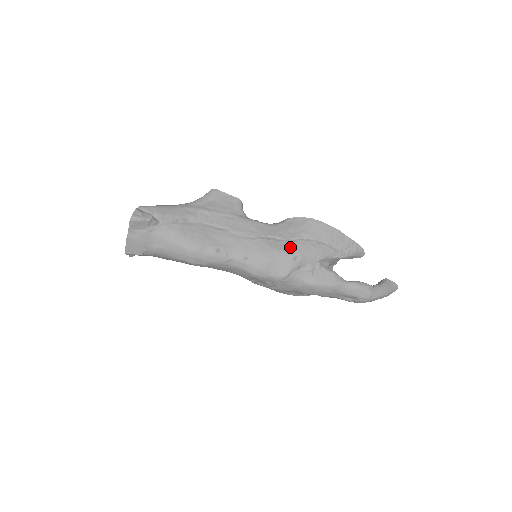
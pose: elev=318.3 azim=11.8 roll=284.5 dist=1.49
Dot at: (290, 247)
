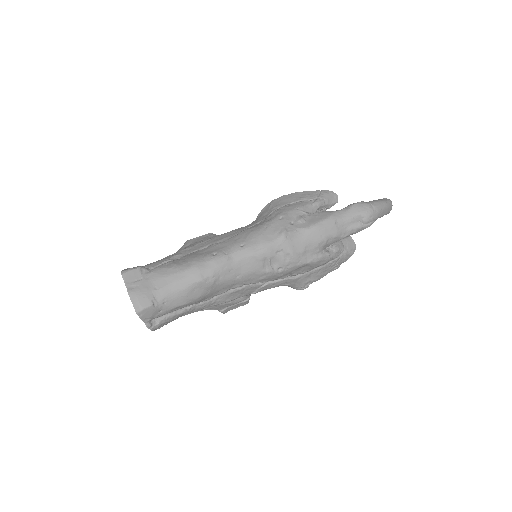
Dot at: (270, 217)
